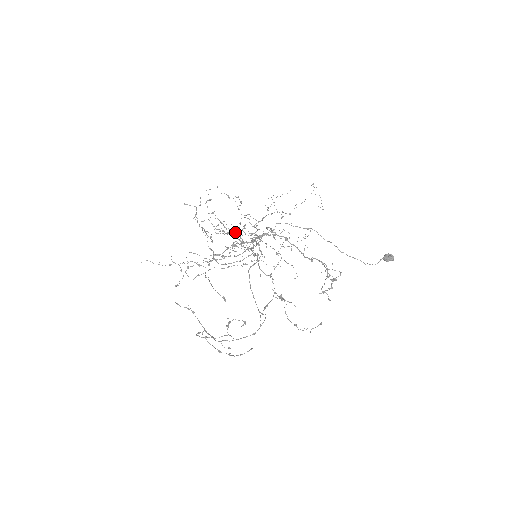
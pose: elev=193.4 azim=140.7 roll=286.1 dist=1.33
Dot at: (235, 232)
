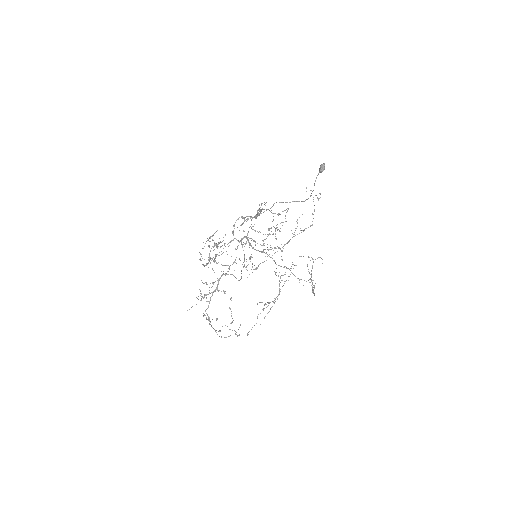
Dot at: occluded
